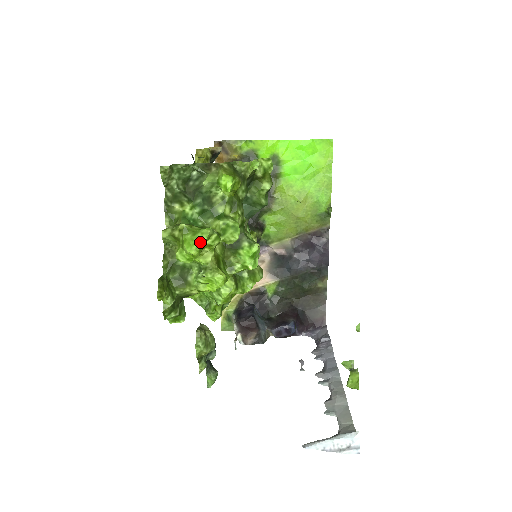
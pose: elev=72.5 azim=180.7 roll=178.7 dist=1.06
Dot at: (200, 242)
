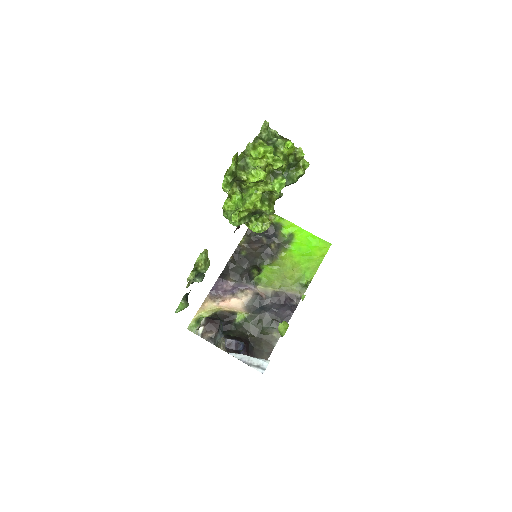
Dot at: (267, 148)
